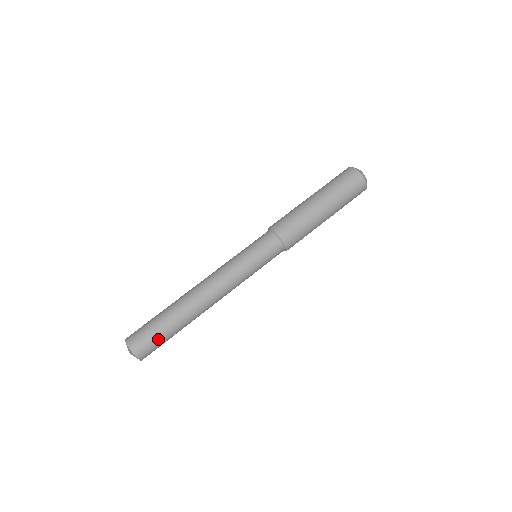
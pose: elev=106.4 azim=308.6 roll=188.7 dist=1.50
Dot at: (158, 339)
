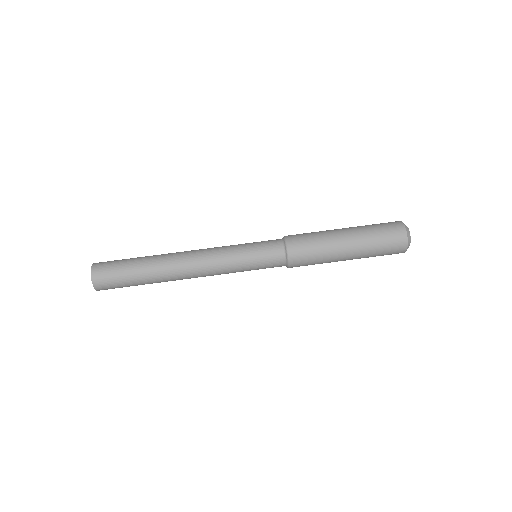
Dot at: (122, 283)
